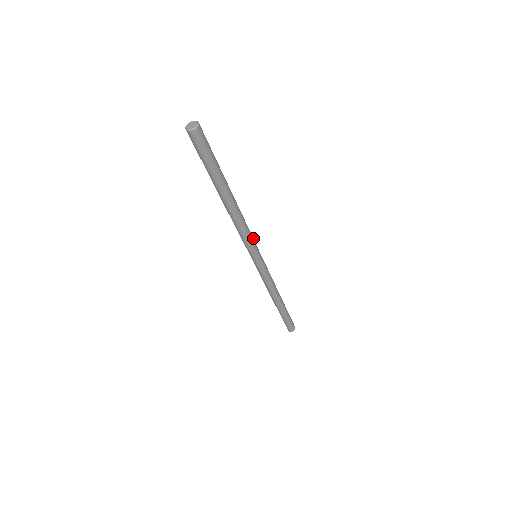
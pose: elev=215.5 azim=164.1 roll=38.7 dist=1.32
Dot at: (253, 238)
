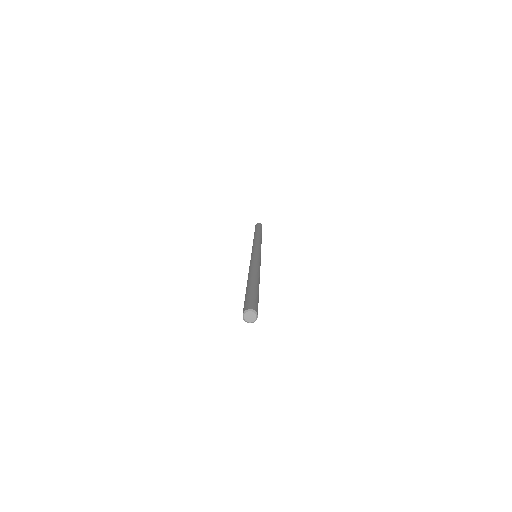
Dot at: (260, 260)
